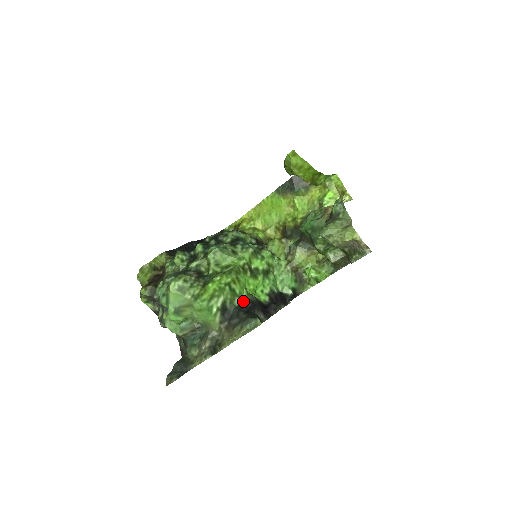
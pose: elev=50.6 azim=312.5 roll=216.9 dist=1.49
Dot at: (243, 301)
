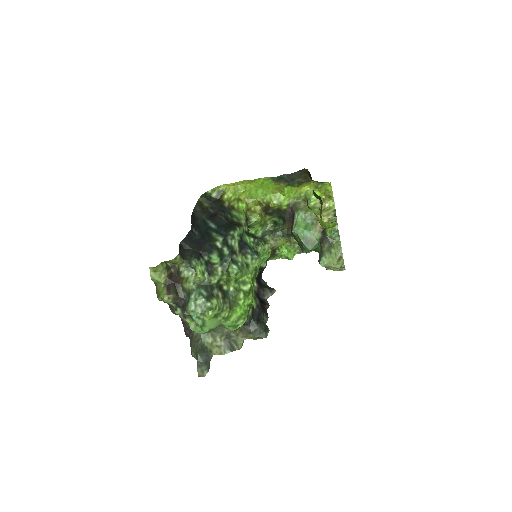
Dot at: (253, 308)
